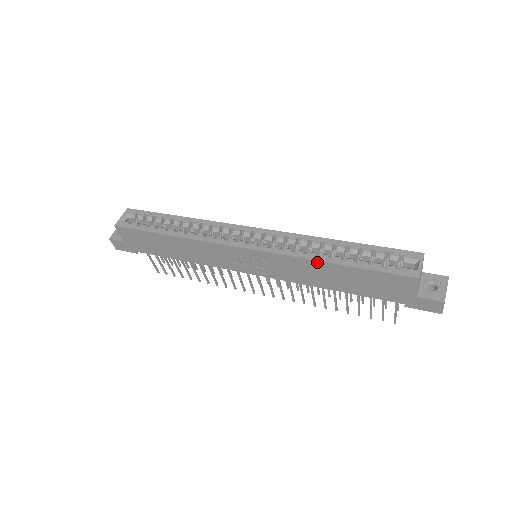
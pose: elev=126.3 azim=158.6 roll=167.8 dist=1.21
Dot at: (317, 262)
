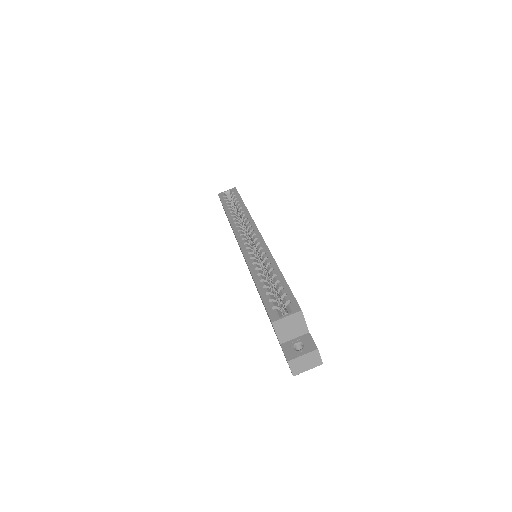
Dot at: (251, 273)
